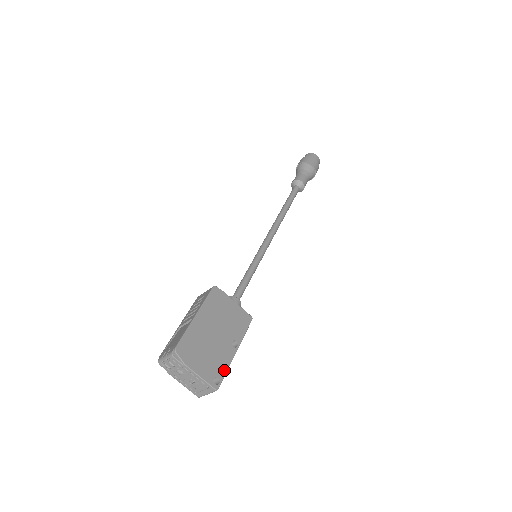
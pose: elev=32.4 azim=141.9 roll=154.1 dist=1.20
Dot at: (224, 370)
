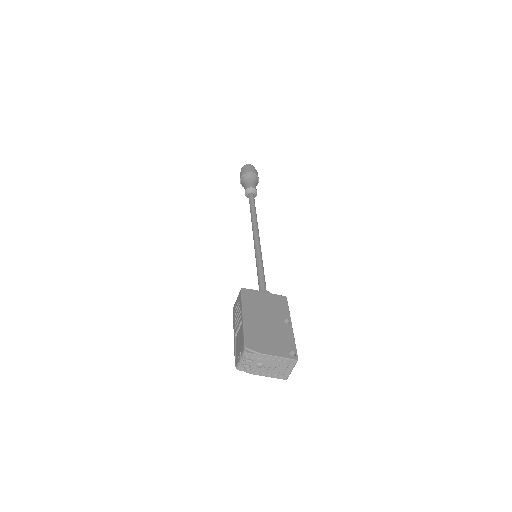
Dot at: (292, 343)
